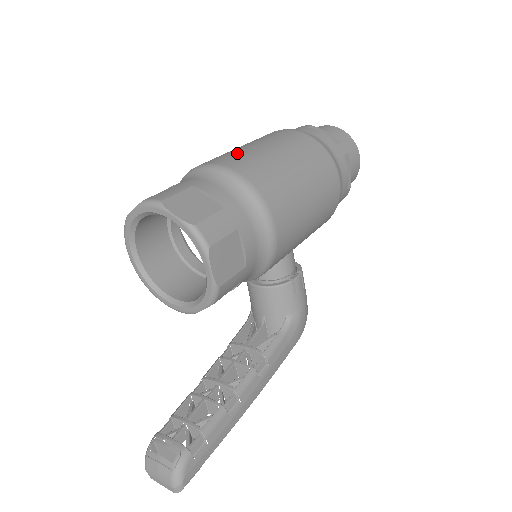
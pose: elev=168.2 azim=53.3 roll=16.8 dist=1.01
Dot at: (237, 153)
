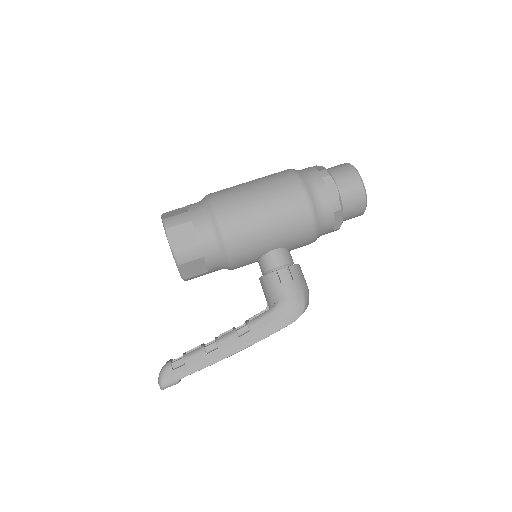
Dot at: occluded
